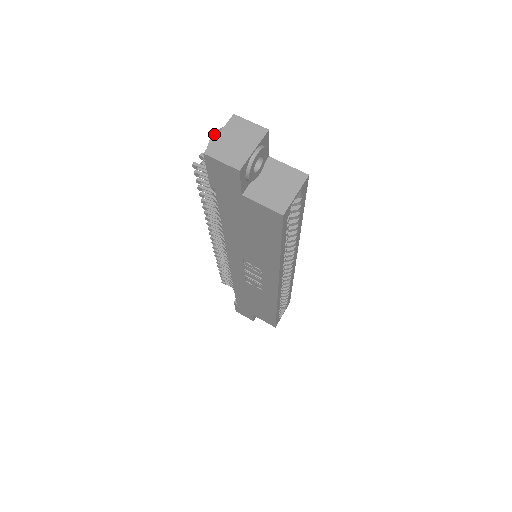
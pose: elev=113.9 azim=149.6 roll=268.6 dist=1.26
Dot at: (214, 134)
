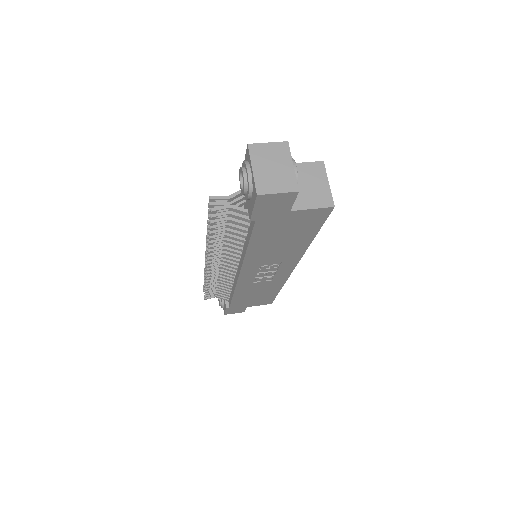
Dot at: (247, 172)
